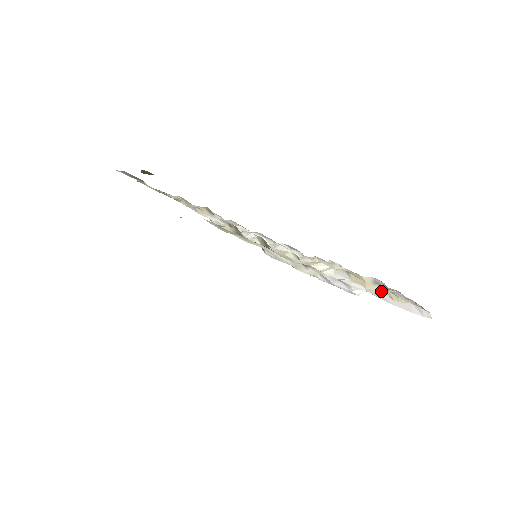
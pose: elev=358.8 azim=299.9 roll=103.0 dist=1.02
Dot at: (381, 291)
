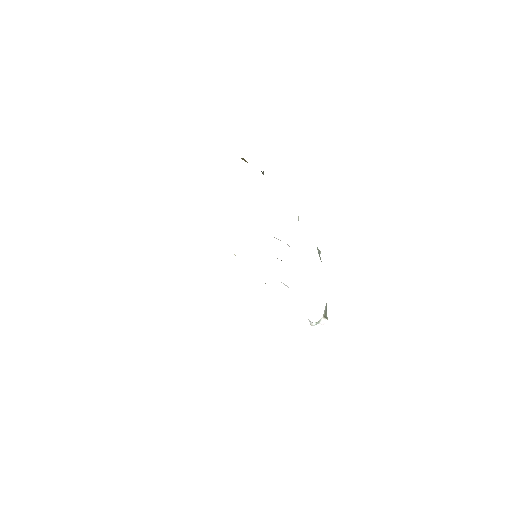
Dot at: occluded
